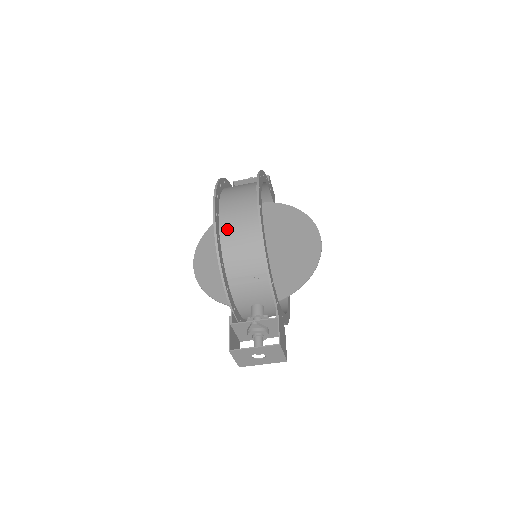
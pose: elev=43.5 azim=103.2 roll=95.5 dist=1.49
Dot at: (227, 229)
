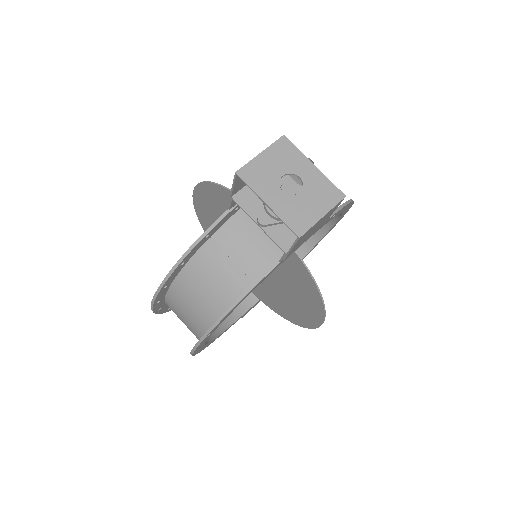
Dot at: occluded
